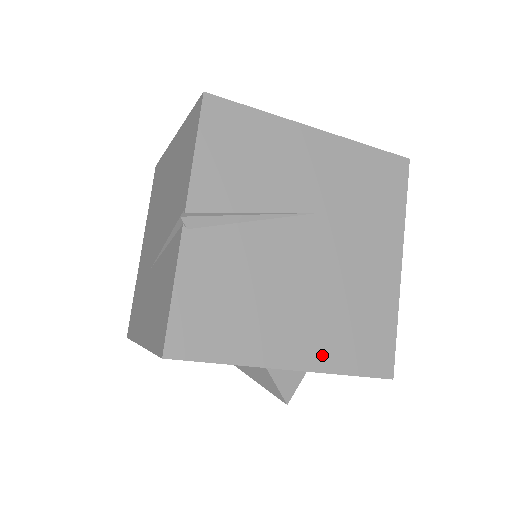
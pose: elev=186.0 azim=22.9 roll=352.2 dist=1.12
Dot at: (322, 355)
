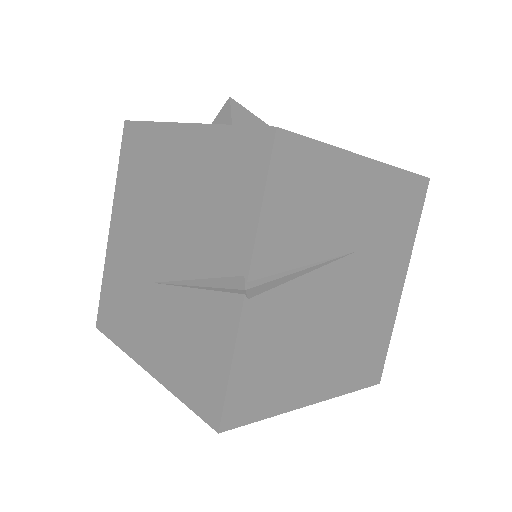
Dot at: (338, 382)
